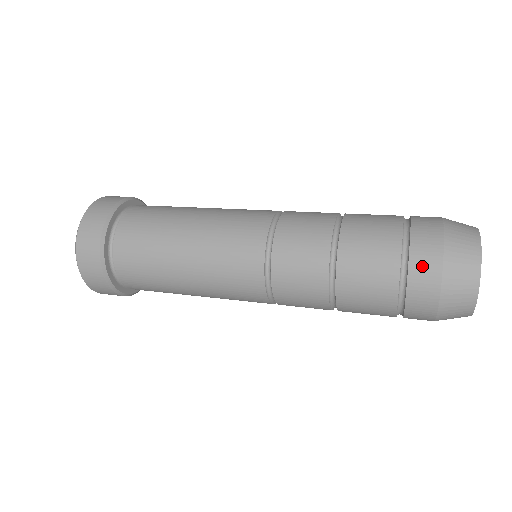
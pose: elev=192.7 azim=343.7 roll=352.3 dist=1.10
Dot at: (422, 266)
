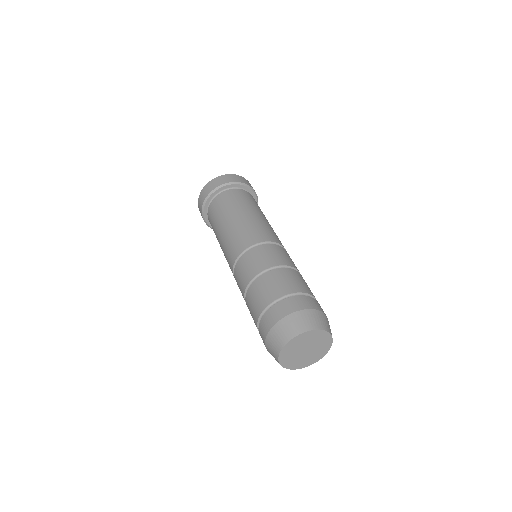
Dot at: (312, 301)
